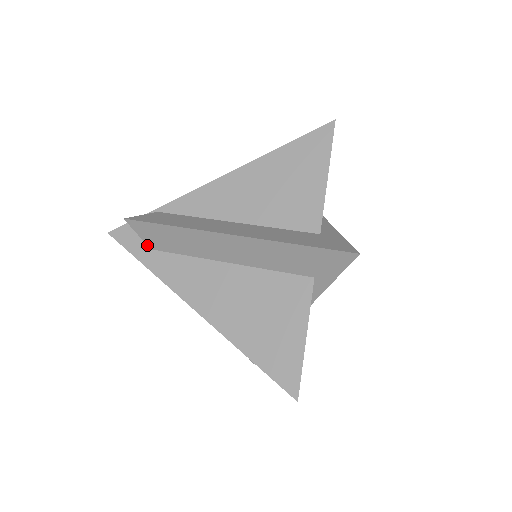
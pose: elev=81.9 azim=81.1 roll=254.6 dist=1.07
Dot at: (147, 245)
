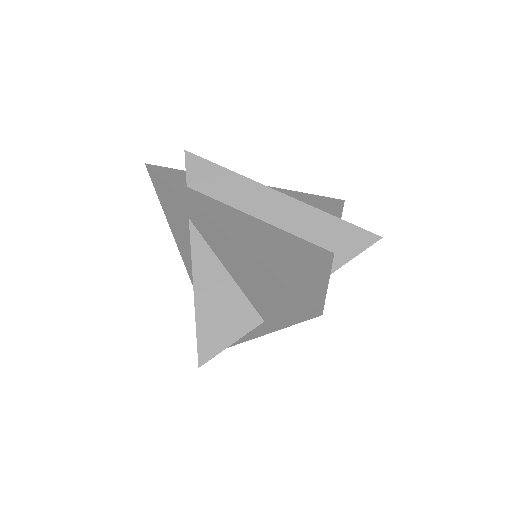
Dot at: (186, 181)
